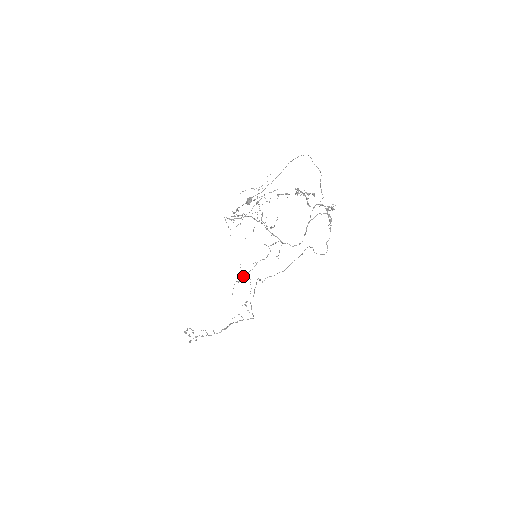
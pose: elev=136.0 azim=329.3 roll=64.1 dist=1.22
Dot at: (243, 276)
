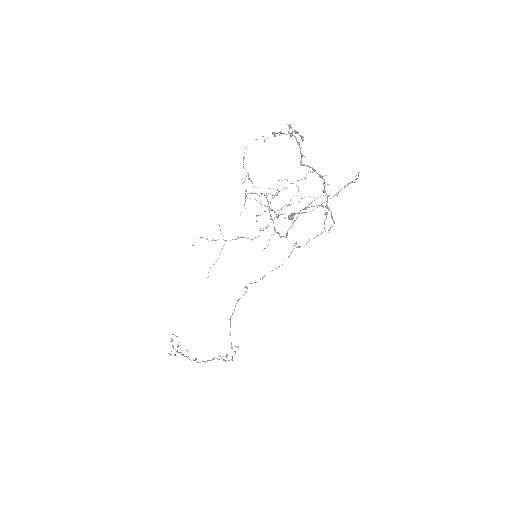
Dot at: occluded
